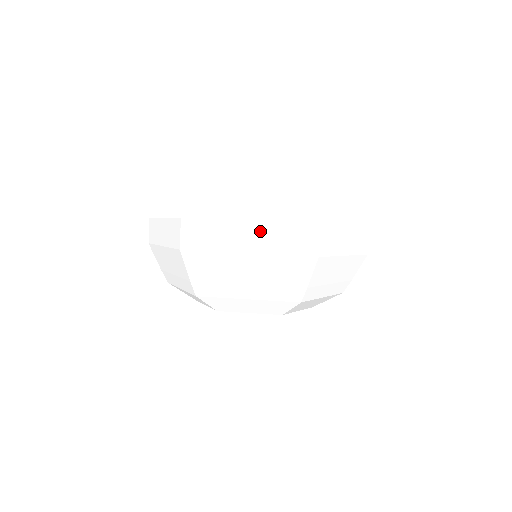
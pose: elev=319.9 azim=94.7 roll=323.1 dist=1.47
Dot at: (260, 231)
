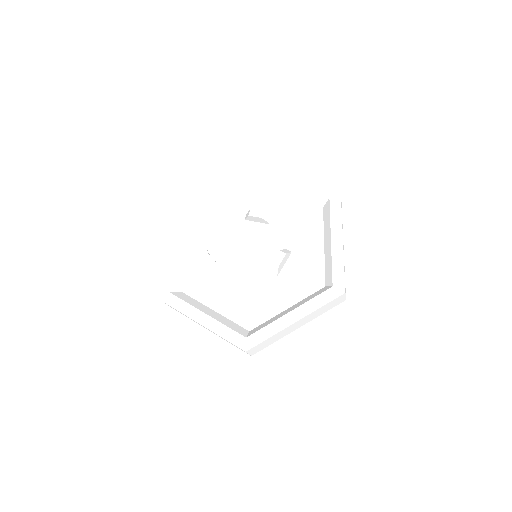
Dot at: occluded
